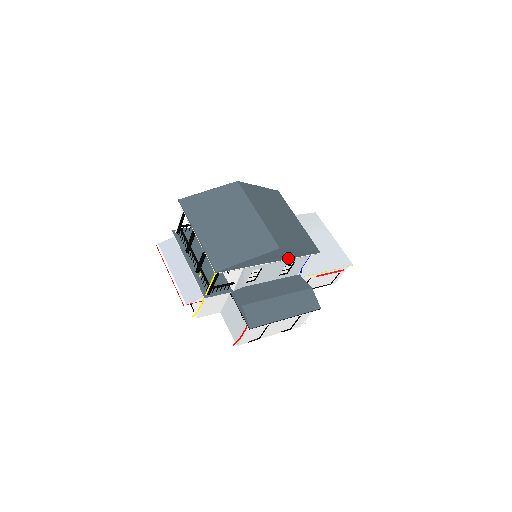
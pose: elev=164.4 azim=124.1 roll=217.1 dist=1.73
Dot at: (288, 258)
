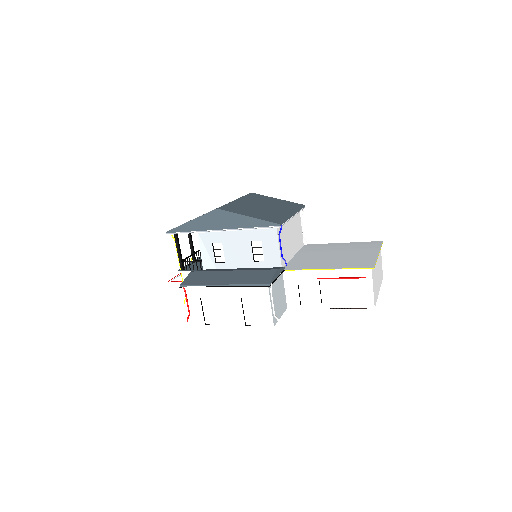
Dot at: (239, 227)
